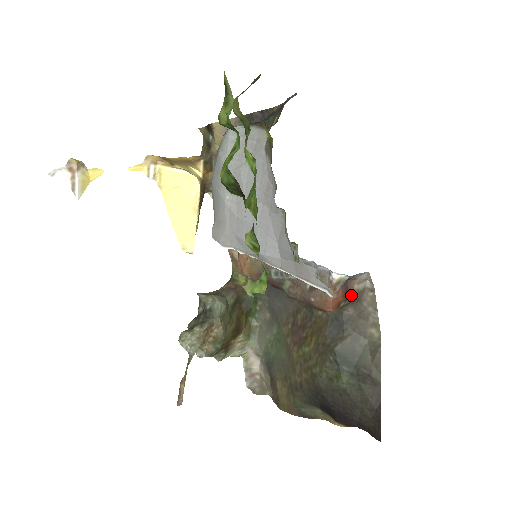
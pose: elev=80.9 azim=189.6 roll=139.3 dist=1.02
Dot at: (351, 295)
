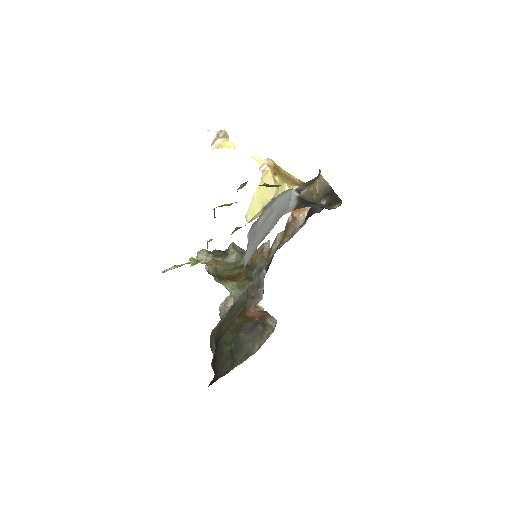
Dot at: (264, 321)
